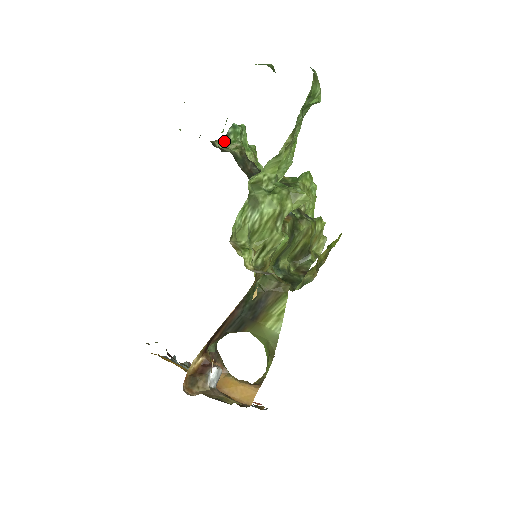
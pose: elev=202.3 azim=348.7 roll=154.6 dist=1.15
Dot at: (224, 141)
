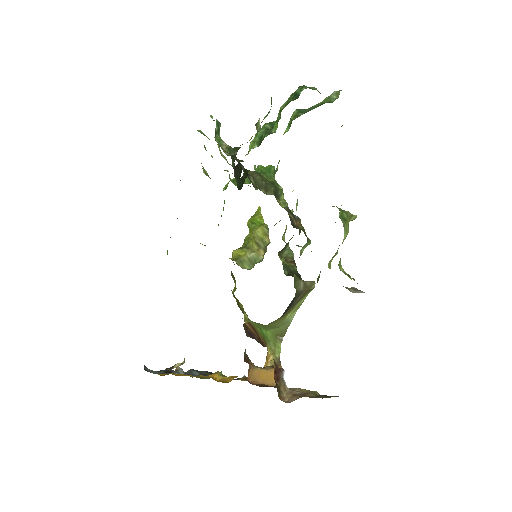
Dot at: (217, 142)
